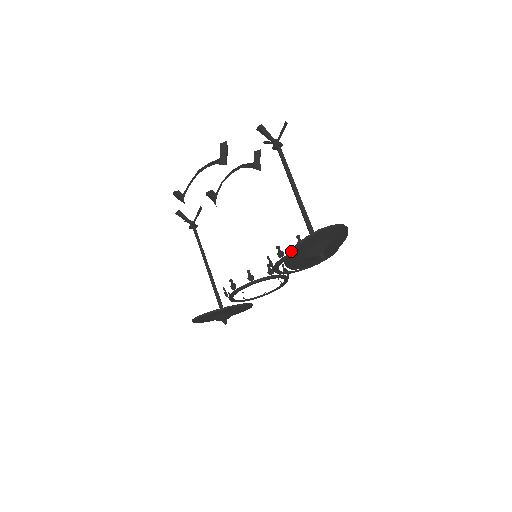
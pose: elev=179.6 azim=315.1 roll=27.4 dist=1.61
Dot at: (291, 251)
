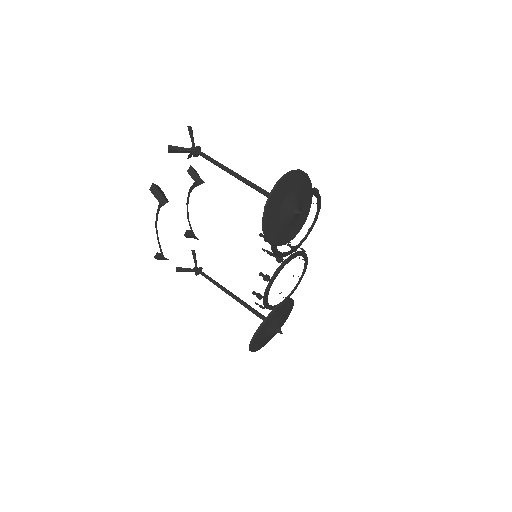
Dot at: (263, 230)
